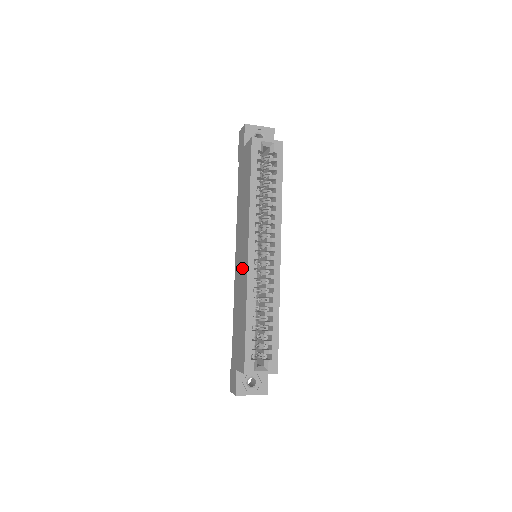
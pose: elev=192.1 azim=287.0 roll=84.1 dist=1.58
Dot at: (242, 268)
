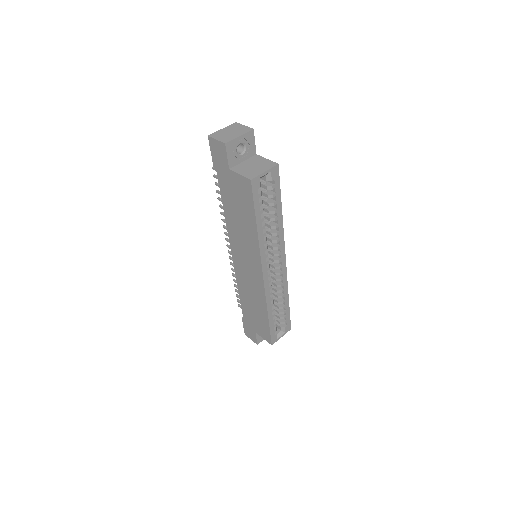
Dot at: (252, 278)
